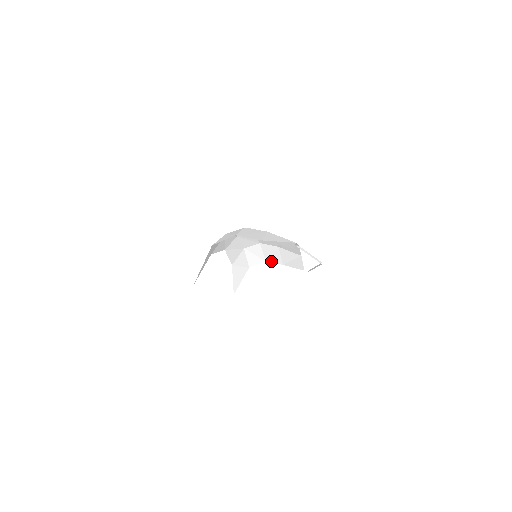
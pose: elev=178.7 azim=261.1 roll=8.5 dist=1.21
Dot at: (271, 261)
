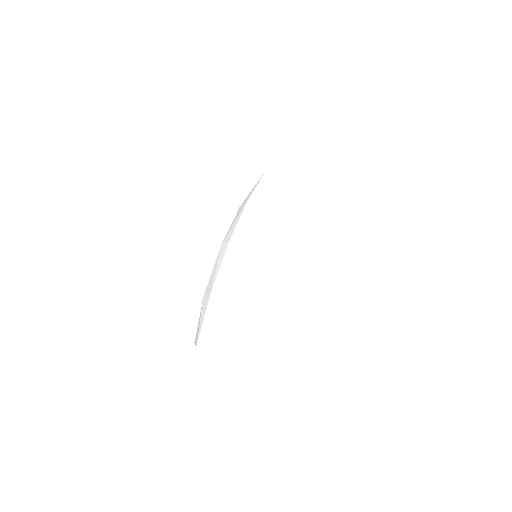
Dot at: (291, 171)
